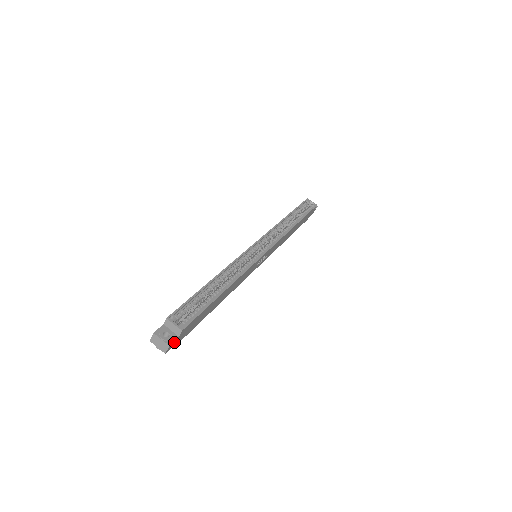
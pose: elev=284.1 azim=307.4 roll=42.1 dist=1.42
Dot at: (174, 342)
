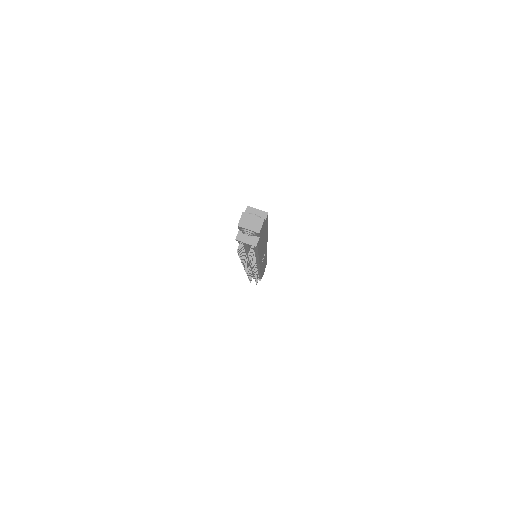
Dot at: (262, 226)
